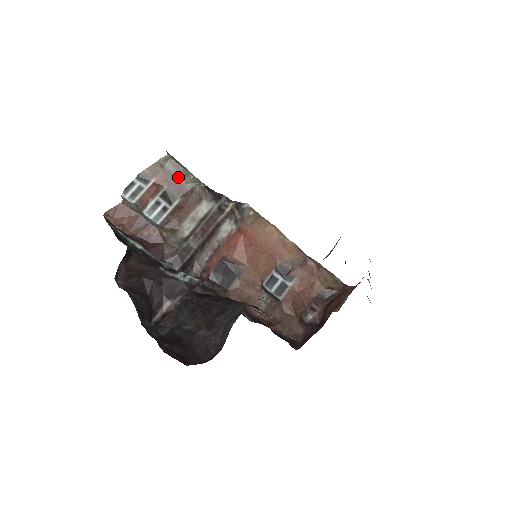
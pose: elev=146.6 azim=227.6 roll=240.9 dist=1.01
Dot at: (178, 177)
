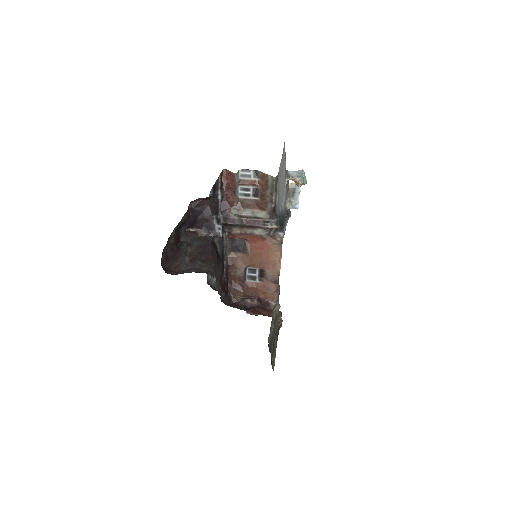
Dot at: (268, 191)
